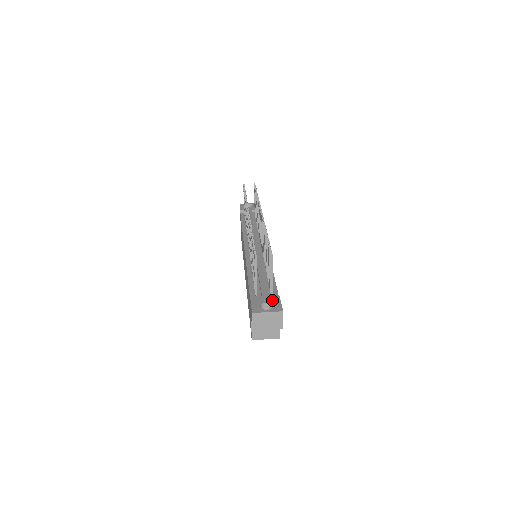
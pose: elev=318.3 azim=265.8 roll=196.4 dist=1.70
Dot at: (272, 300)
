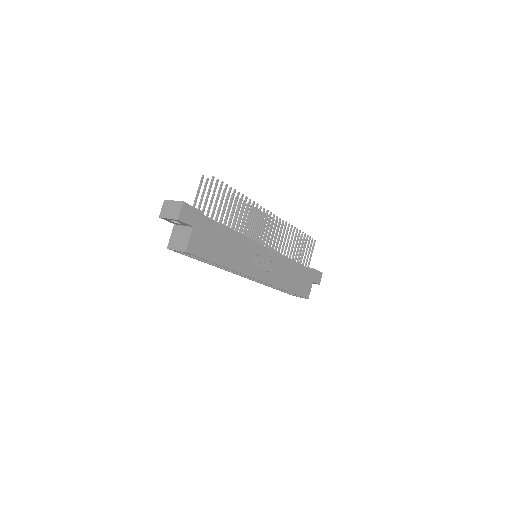
Dot at: occluded
